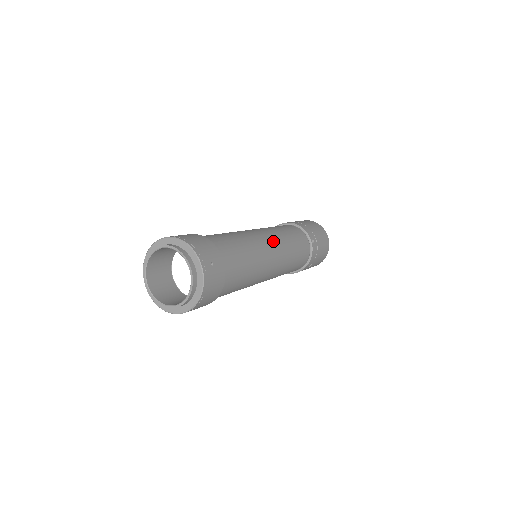
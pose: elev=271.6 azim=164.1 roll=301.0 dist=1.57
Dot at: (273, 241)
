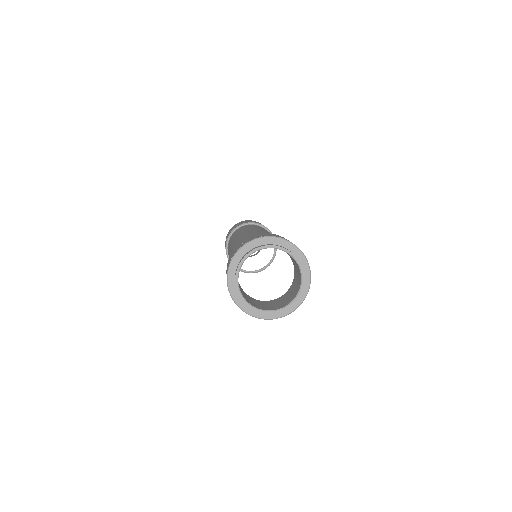
Dot at: occluded
